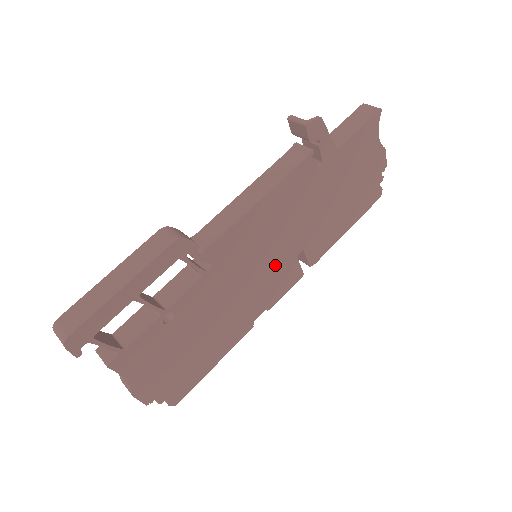
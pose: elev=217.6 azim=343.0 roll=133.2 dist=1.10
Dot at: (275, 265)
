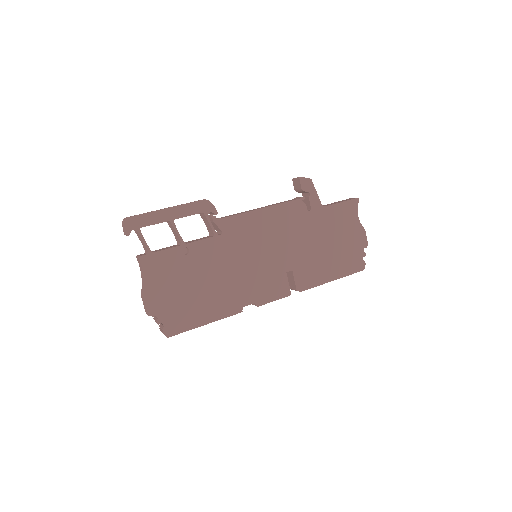
Dot at: (268, 267)
